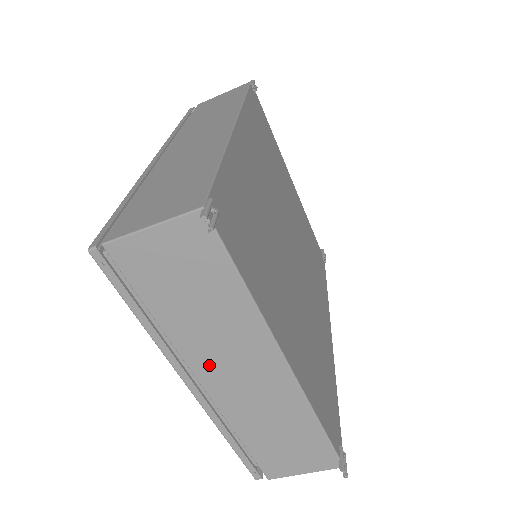
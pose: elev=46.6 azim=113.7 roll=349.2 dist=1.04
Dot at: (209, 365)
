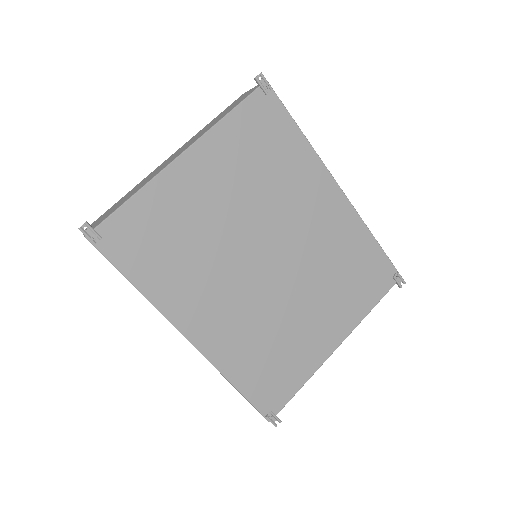
Dot at: occluded
